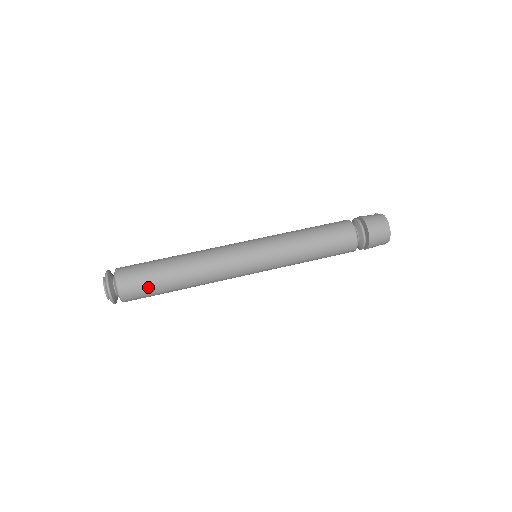
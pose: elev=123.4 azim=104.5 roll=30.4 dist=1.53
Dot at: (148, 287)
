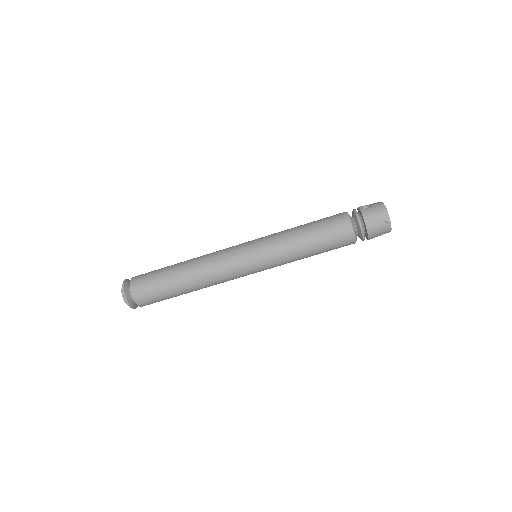
Dot at: occluded
